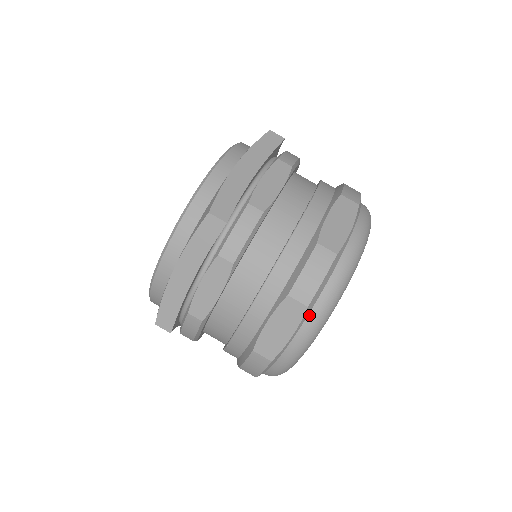
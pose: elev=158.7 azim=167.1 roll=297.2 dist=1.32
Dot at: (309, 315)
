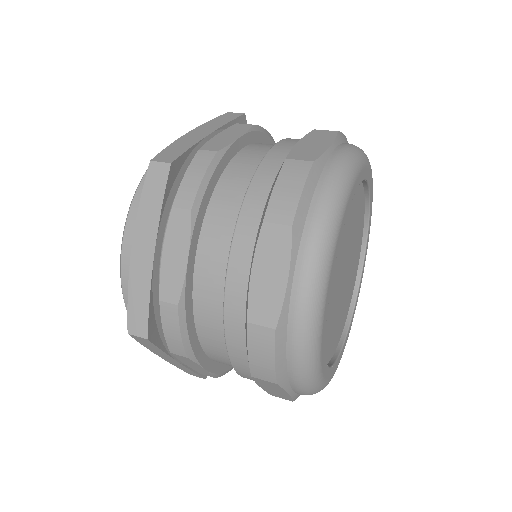
Dot at: (301, 243)
